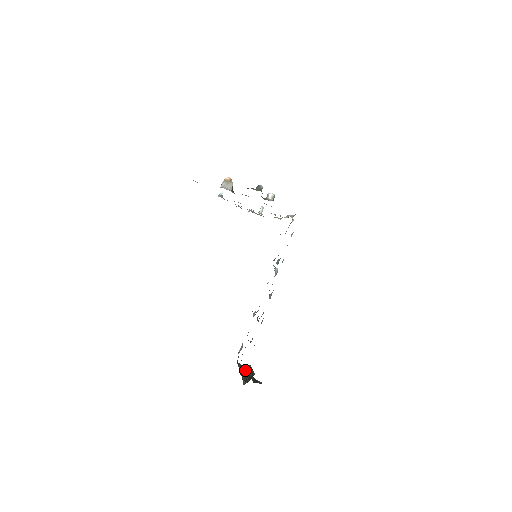
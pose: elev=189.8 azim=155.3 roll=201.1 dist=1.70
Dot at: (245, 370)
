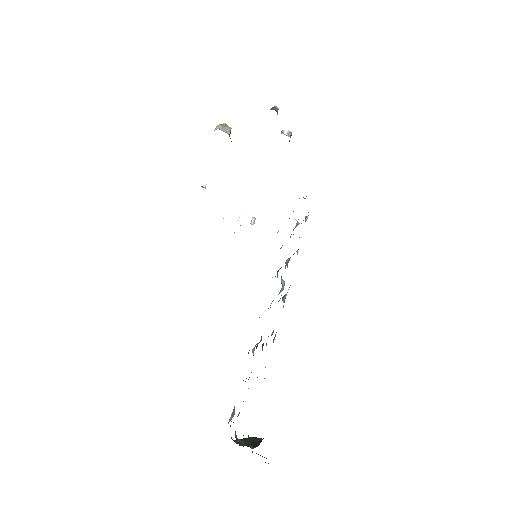
Dot at: (244, 441)
